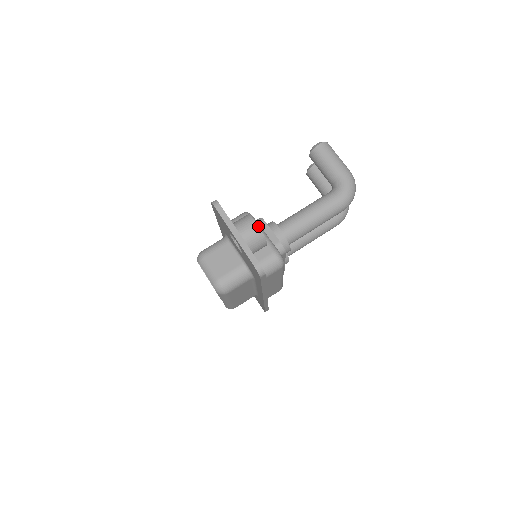
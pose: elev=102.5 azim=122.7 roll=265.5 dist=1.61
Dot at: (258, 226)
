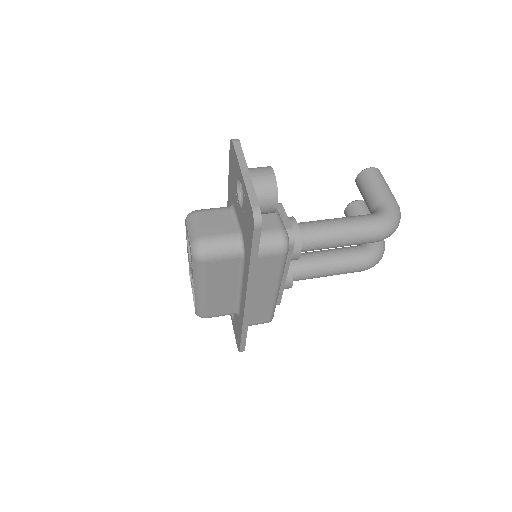
Dot at: occluded
